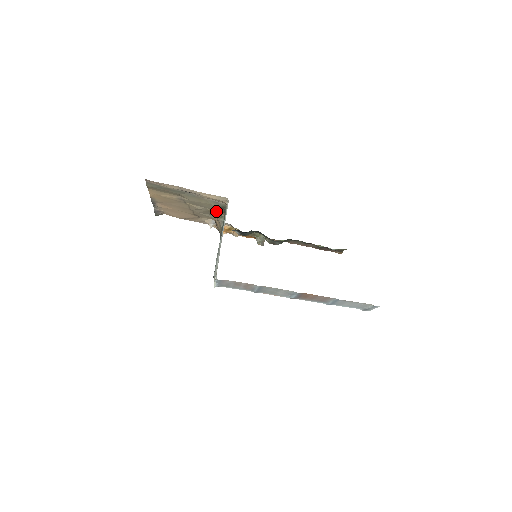
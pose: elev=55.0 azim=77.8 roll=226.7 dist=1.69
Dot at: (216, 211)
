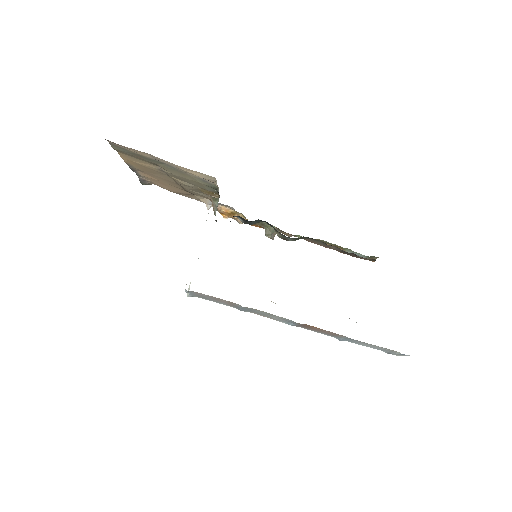
Dot at: (208, 191)
